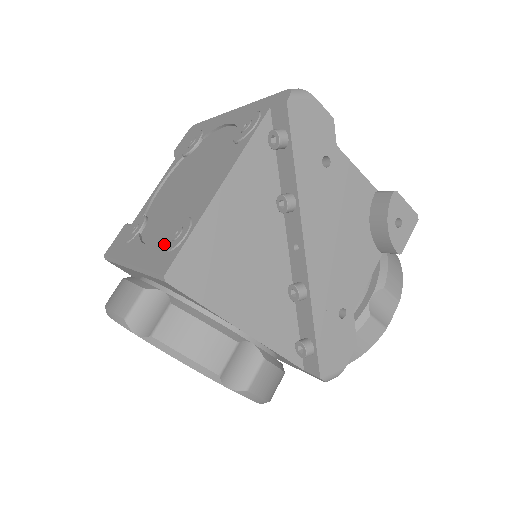
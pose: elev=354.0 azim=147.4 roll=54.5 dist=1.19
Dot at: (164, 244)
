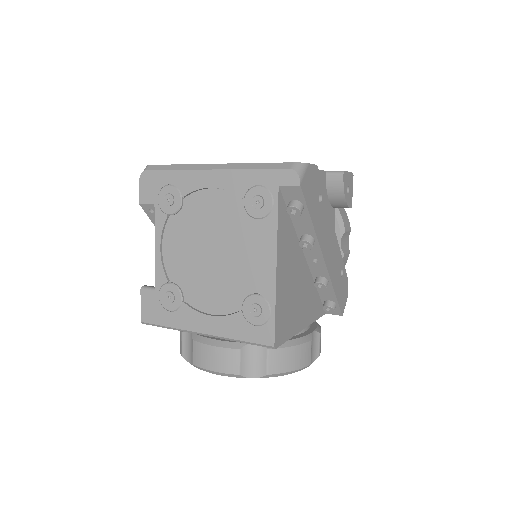
Dot at: (244, 318)
